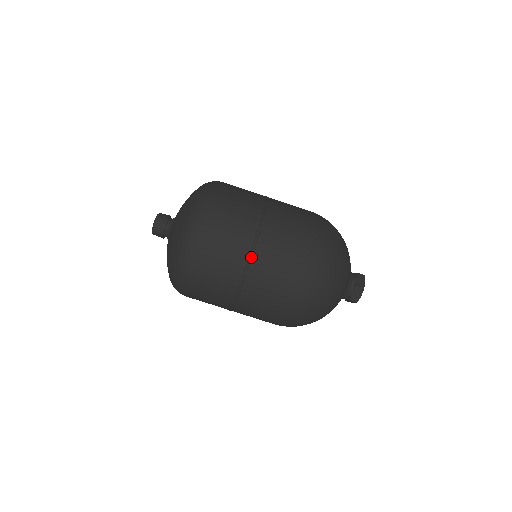
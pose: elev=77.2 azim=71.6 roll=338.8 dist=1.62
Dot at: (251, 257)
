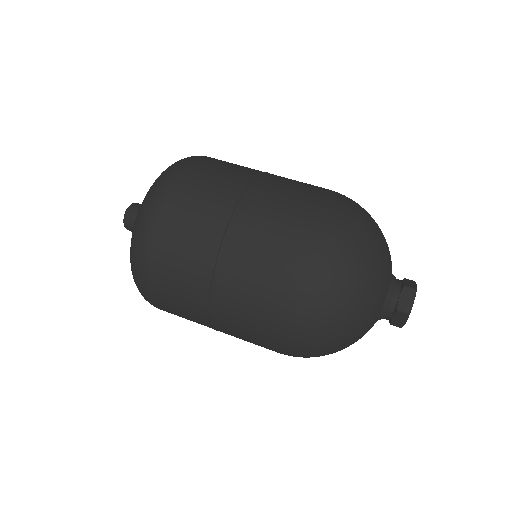
Dot at: (240, 201)
